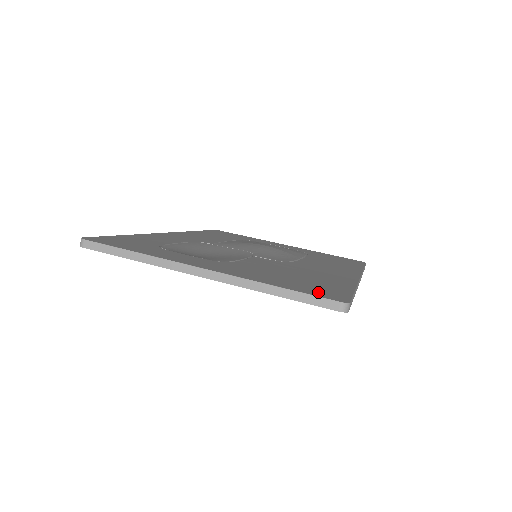
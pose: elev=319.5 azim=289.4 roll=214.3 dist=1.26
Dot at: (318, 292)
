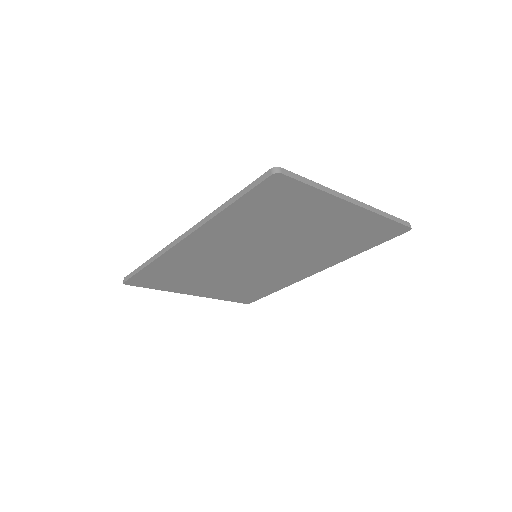
Dot at: occluded
